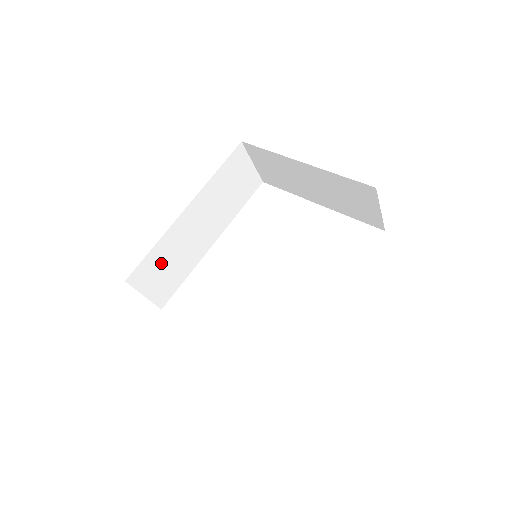
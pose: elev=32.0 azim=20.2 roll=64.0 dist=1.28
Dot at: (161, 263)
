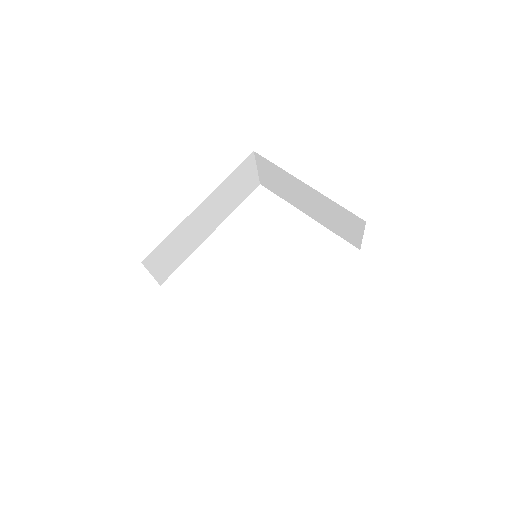
Dot at: (170, 248)
